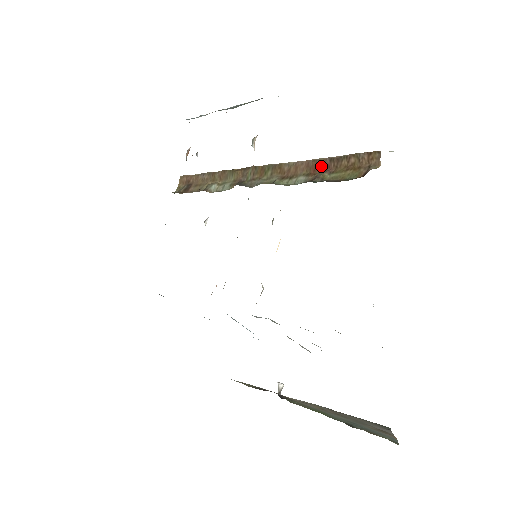
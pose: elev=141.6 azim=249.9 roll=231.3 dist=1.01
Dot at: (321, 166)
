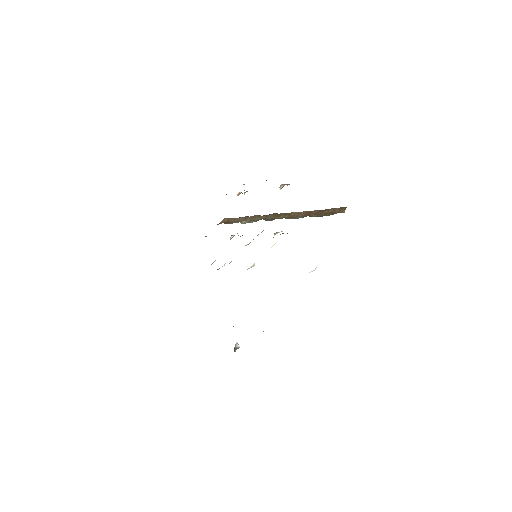
Dot at: (313, 213)
